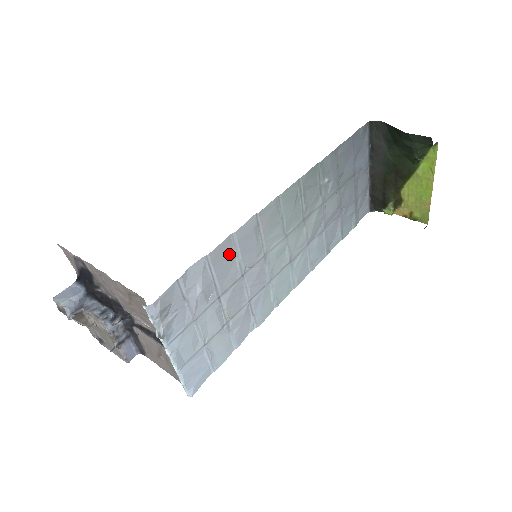
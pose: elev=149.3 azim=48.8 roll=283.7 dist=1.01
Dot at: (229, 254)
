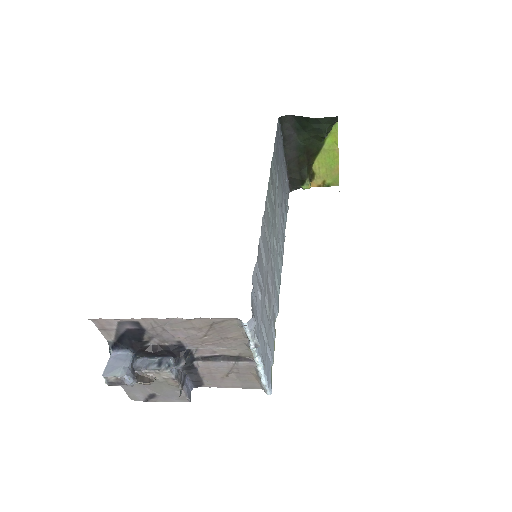
Dot at: (261, 257)
